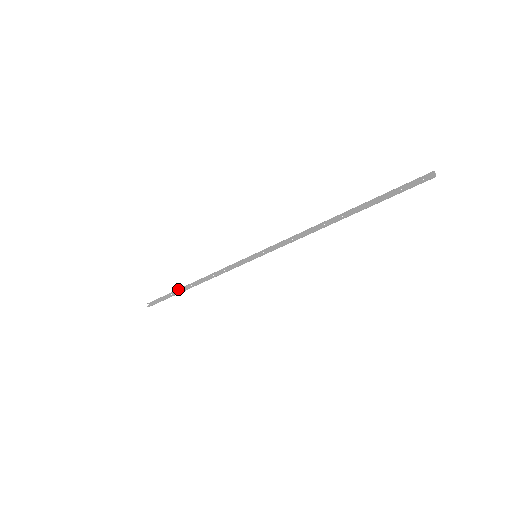
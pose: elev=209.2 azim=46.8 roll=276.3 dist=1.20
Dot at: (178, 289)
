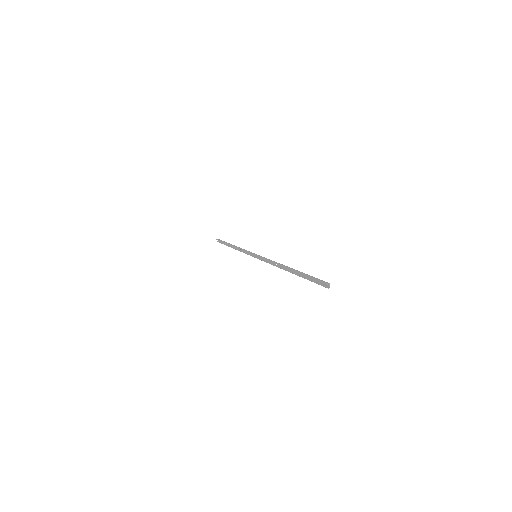
Dot at: (227, 243)
